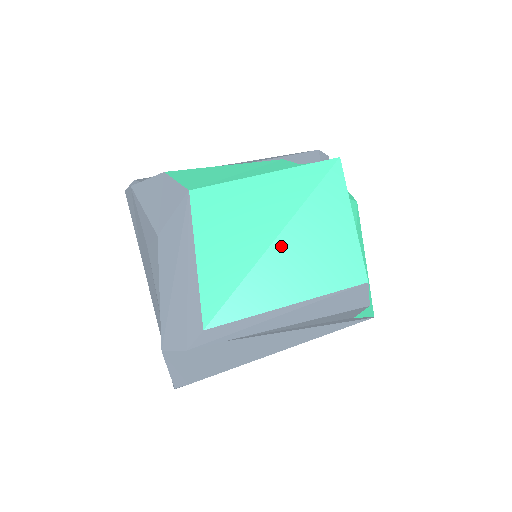
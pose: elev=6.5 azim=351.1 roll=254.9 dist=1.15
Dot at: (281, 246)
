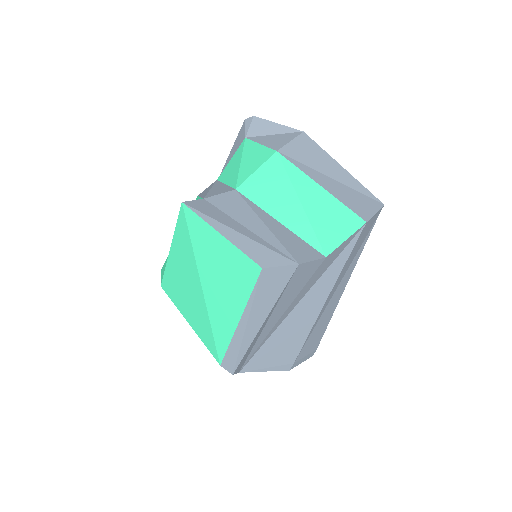
Dot at: (207, 288)
